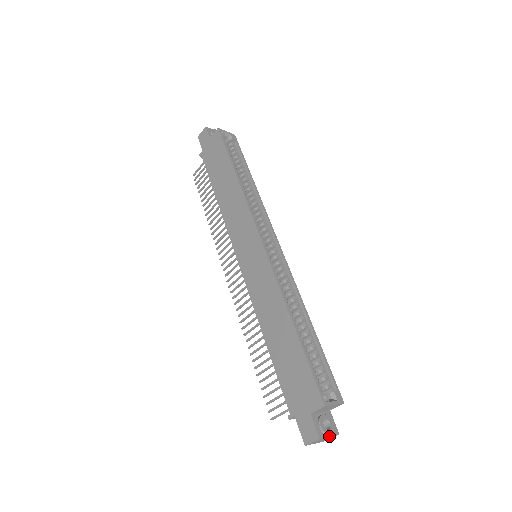
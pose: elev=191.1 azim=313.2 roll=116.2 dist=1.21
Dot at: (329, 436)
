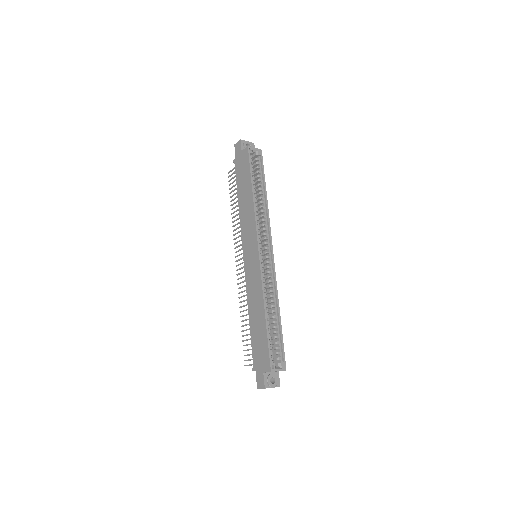
Dot at: (272, 387)
